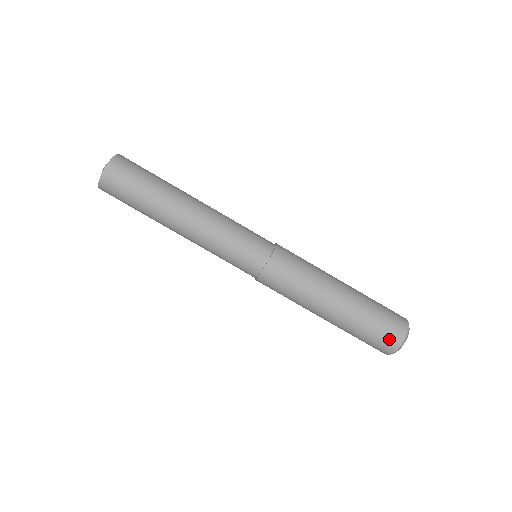
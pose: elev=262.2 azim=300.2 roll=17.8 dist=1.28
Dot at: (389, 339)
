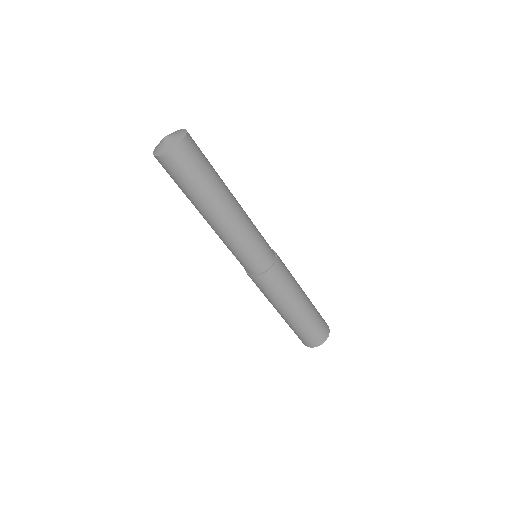
Dot at: (311, 342)
